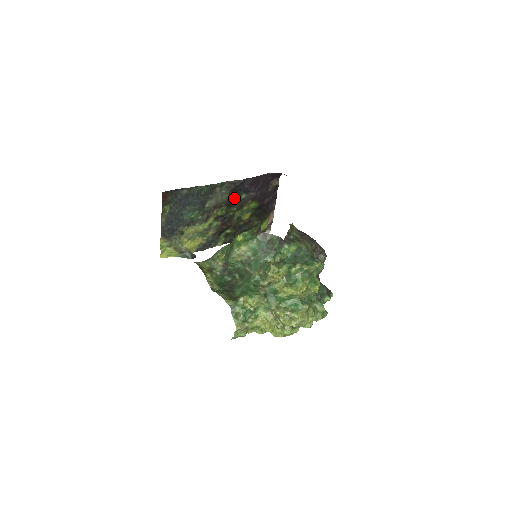
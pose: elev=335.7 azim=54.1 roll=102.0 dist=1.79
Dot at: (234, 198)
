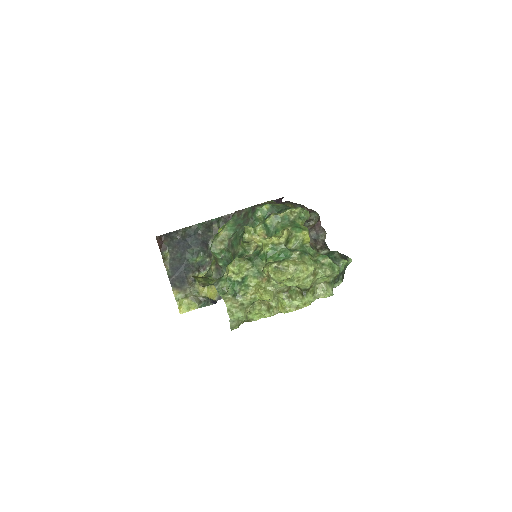
Dot at: occluded
